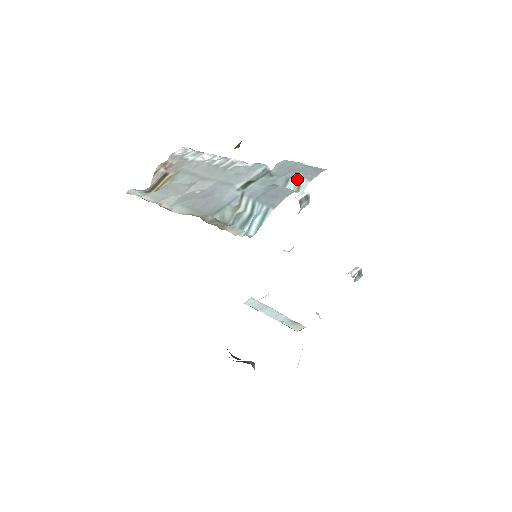
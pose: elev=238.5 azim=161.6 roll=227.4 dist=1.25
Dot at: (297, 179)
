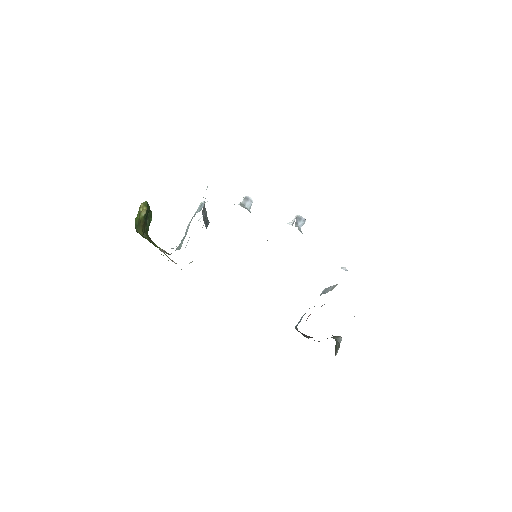
Dot at: occluded
